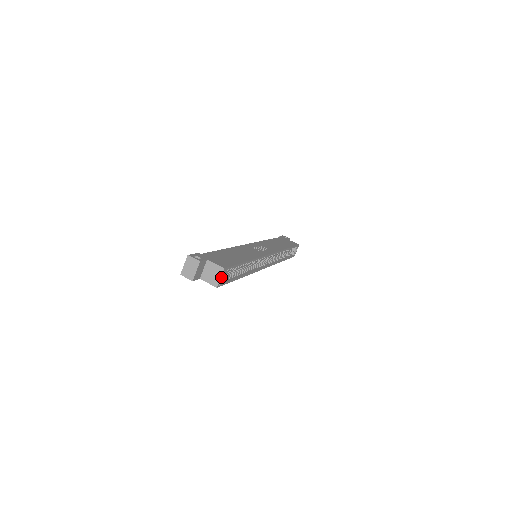
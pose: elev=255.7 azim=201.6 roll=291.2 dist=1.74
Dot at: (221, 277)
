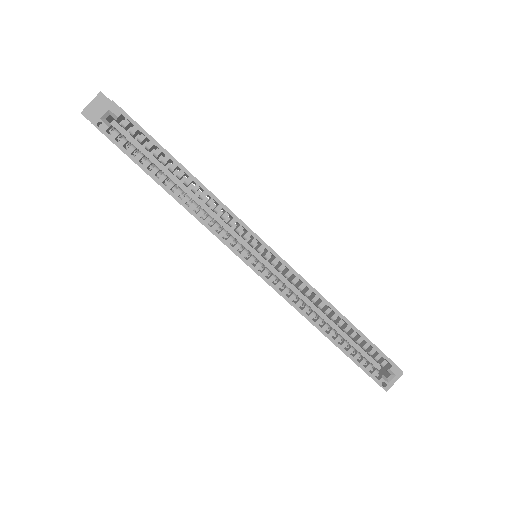
Dot at: (104, 112)
